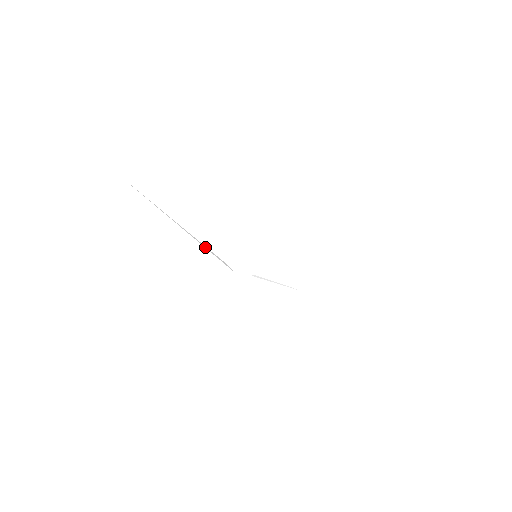
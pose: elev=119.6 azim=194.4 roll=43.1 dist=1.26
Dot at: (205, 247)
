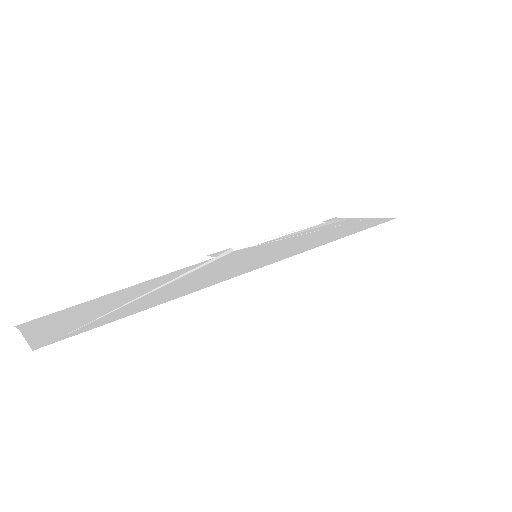
Dot at: (187, 273)
